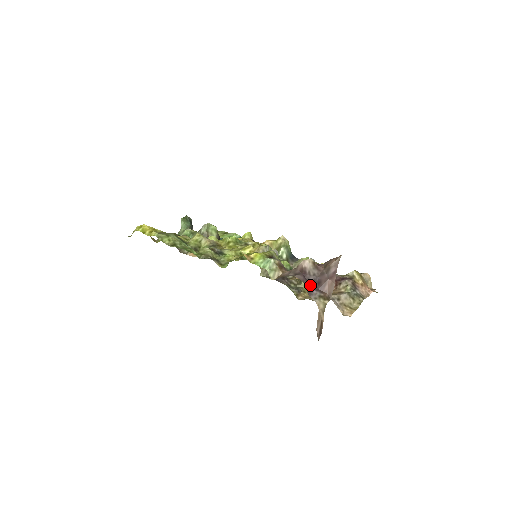
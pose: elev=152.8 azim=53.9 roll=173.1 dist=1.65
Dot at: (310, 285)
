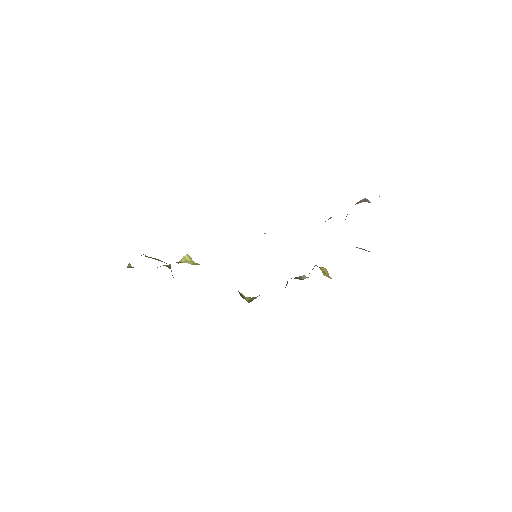
Dot at: occluded
